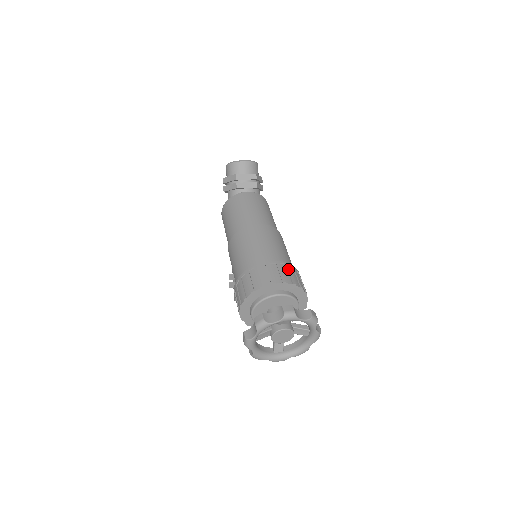
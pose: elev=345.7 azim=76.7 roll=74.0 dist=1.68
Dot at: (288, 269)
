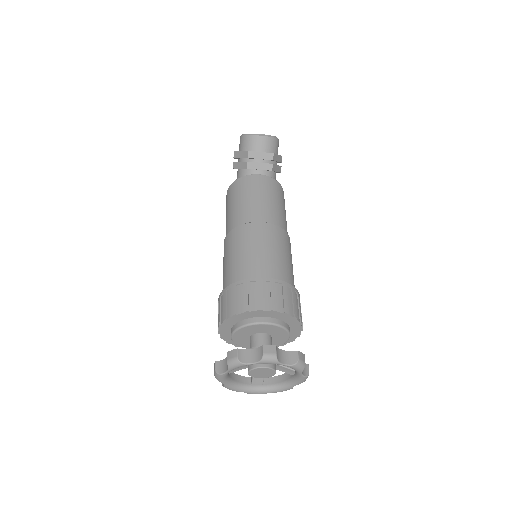
Dot at: (283, 291)
